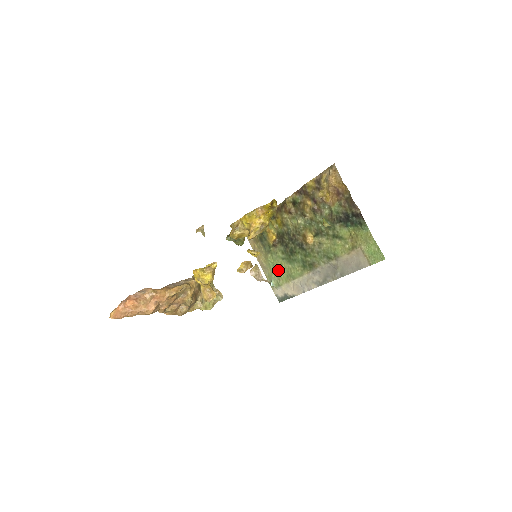
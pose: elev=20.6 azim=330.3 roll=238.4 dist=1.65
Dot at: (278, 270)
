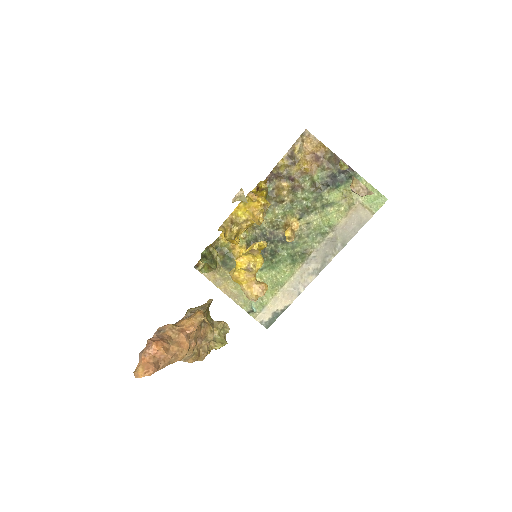
Dot at: occluded
